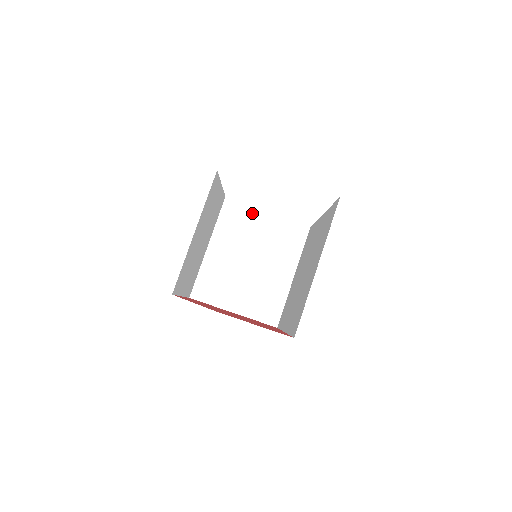
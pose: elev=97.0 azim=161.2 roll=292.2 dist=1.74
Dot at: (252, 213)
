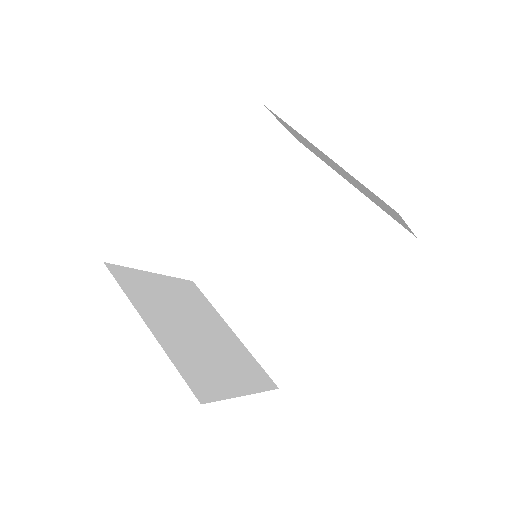
Dot at: (143, 276)
